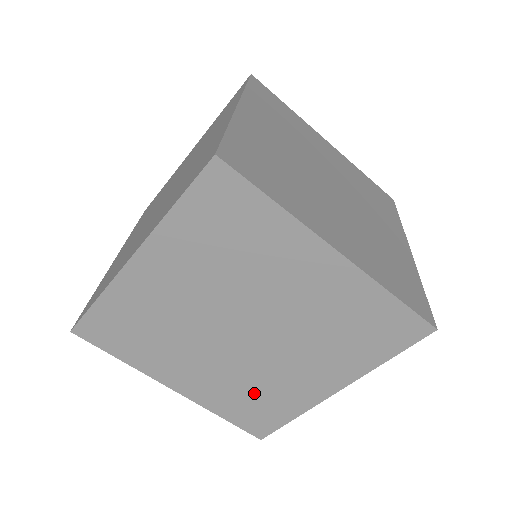
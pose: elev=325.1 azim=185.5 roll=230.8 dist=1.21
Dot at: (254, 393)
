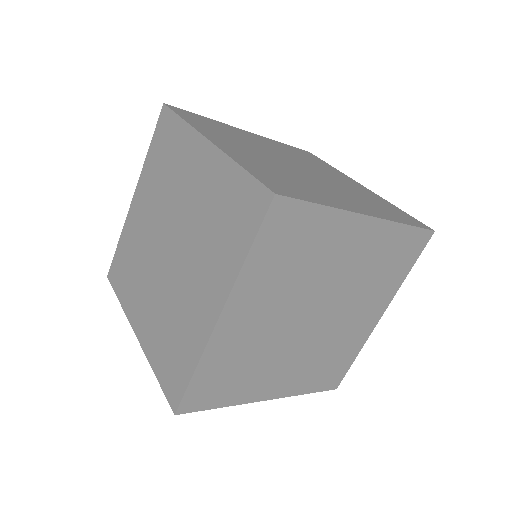
Dot at: (172, 330)
